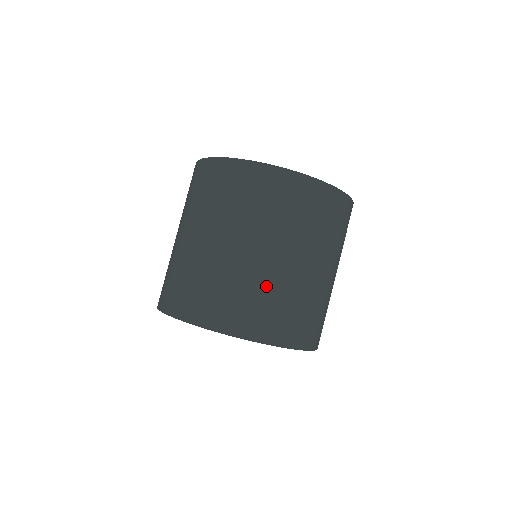
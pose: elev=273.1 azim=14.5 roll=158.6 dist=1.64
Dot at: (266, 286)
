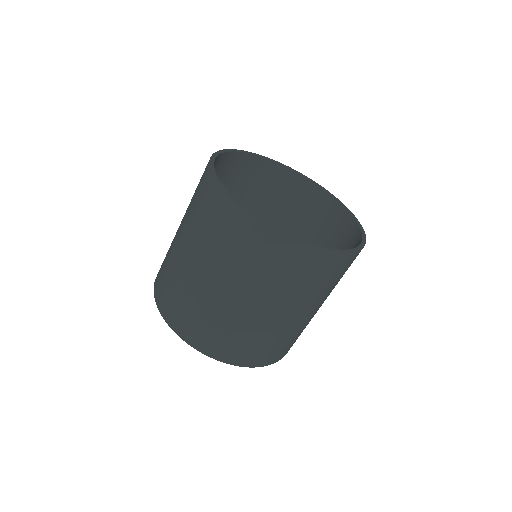
Dot at: (289, 334)
